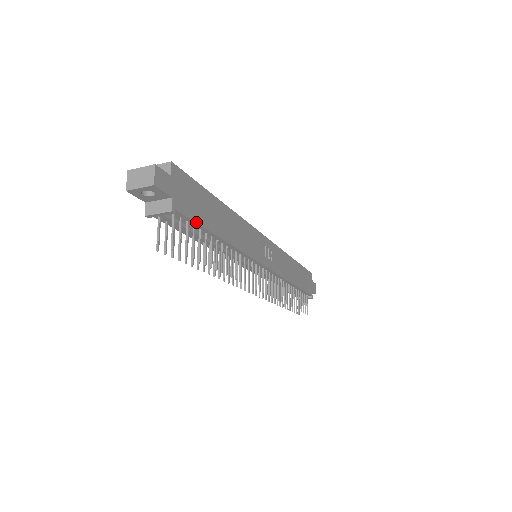
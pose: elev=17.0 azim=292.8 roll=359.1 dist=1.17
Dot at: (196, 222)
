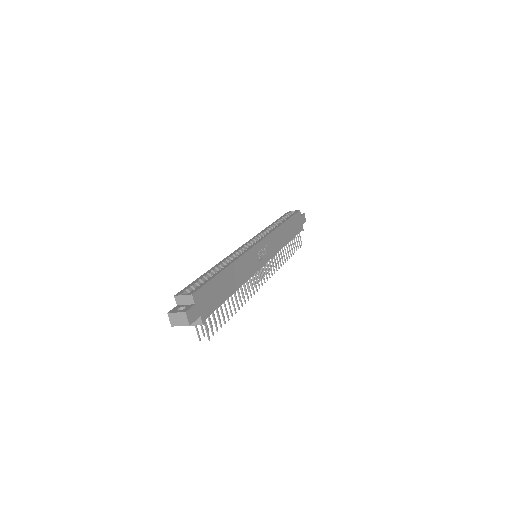
Dot at: (217, 308)
